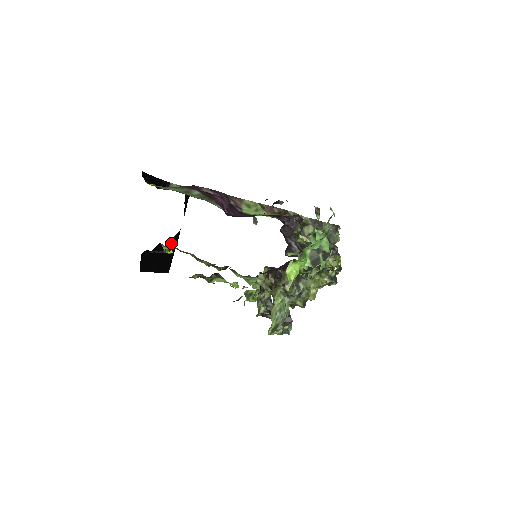
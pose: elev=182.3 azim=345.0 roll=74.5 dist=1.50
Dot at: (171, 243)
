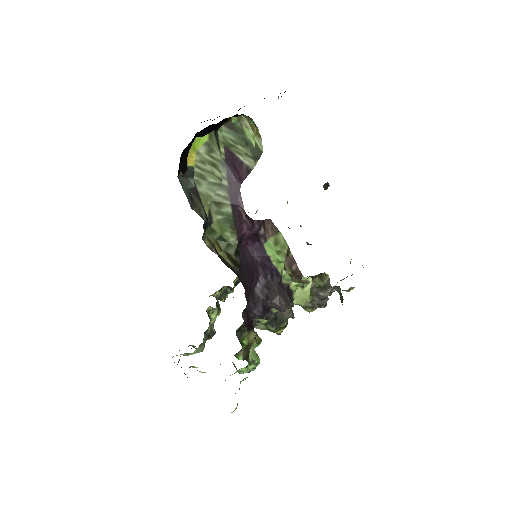
Dot at: (244, 106)
